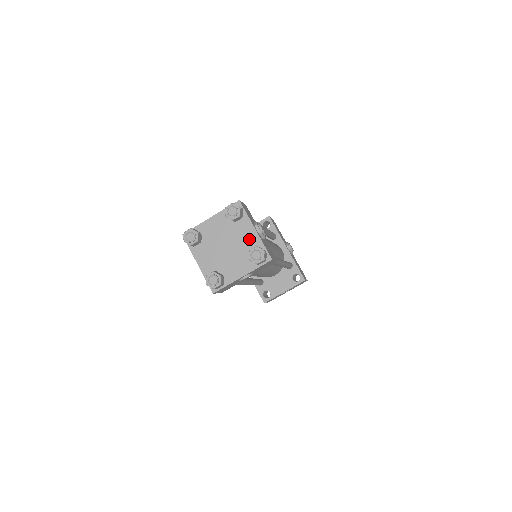
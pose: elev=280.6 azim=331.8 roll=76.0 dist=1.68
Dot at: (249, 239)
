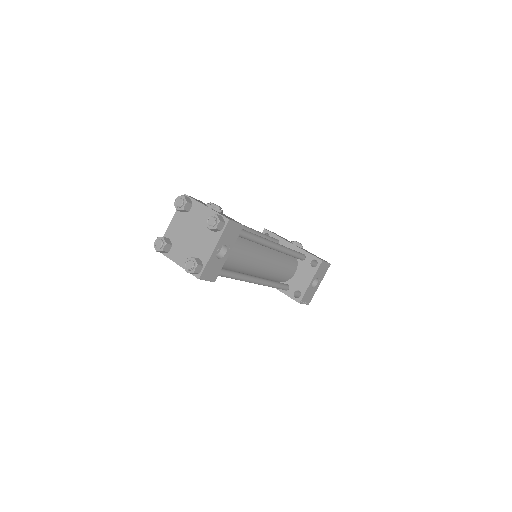
Dot at: (205, 217)
